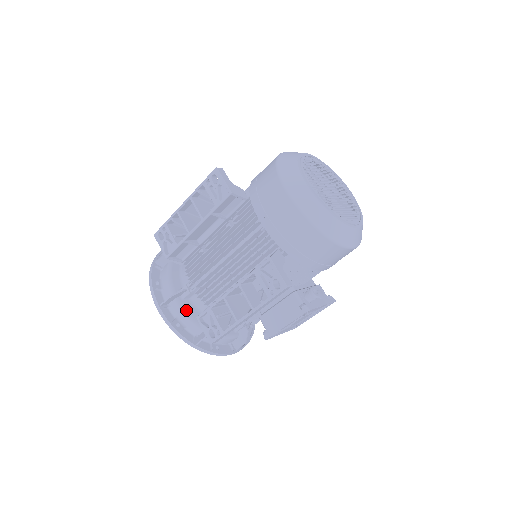
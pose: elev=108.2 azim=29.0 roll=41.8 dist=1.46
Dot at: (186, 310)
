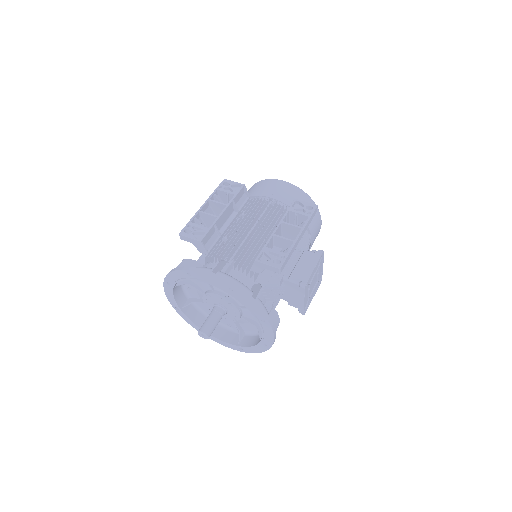
Dot at: (232, 277)
